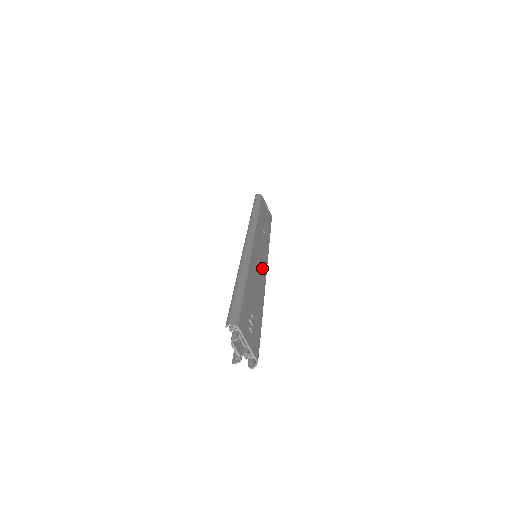
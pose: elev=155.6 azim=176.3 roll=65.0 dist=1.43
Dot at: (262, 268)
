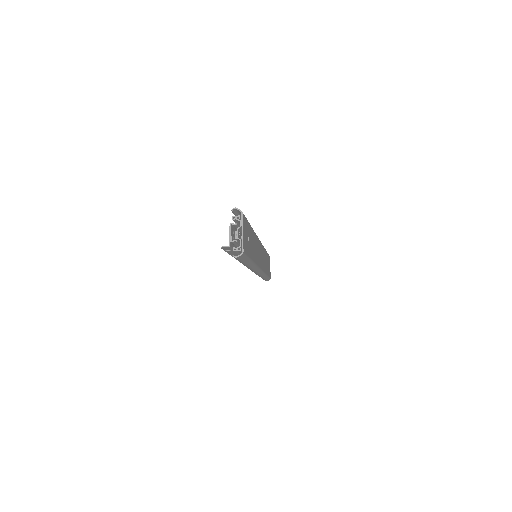
Dot at: (259, 259)
